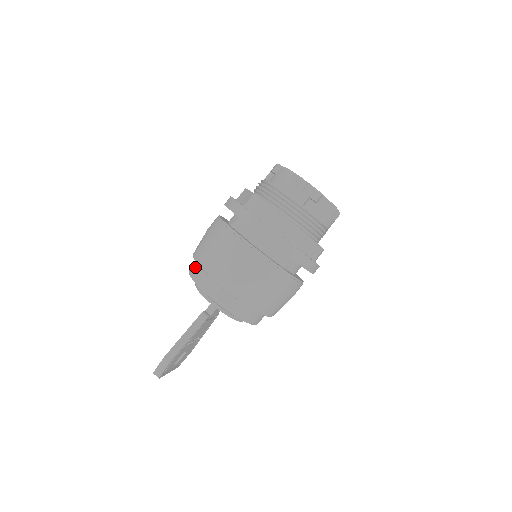
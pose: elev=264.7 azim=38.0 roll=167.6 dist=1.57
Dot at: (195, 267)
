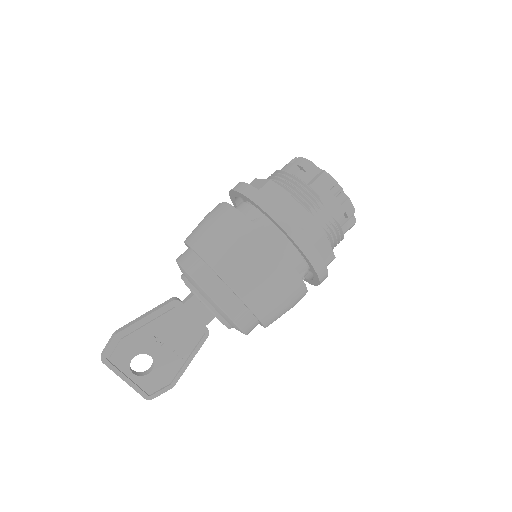
Dot at: occluded
